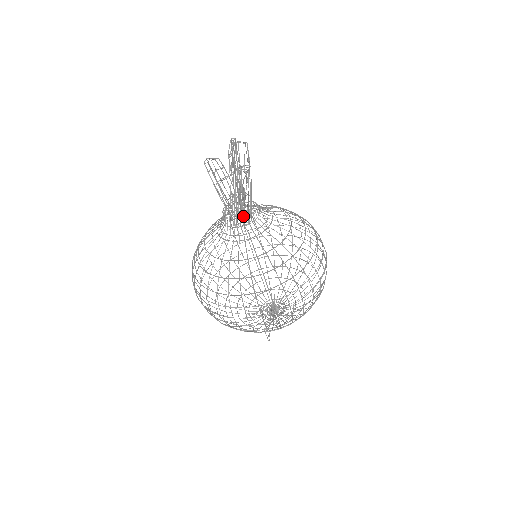
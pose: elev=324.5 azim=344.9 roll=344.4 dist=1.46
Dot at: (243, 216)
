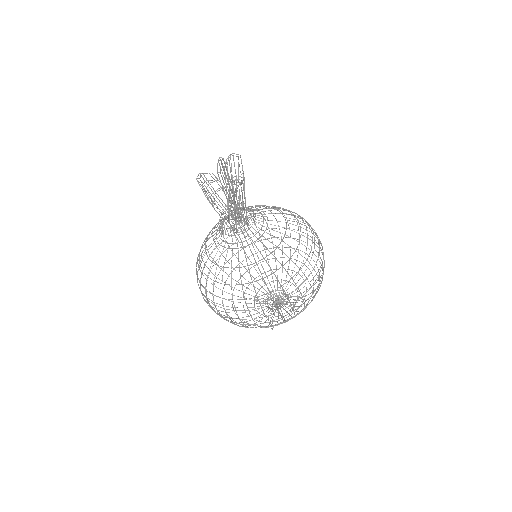
Dot at: (236, 226)
